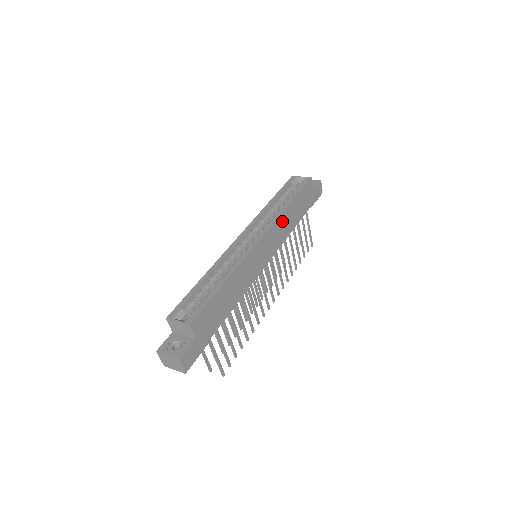
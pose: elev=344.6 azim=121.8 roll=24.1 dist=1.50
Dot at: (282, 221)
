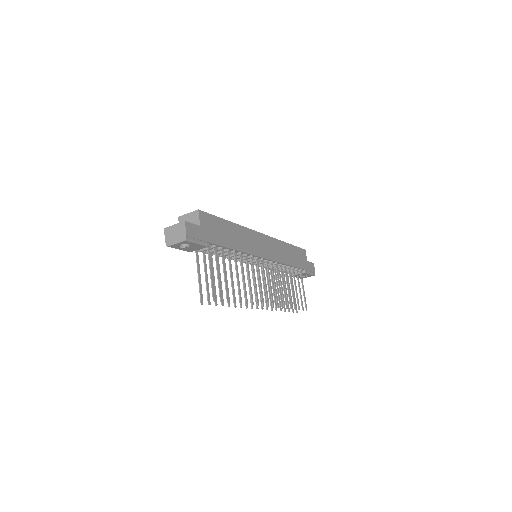
Dot at: (280, 246)
